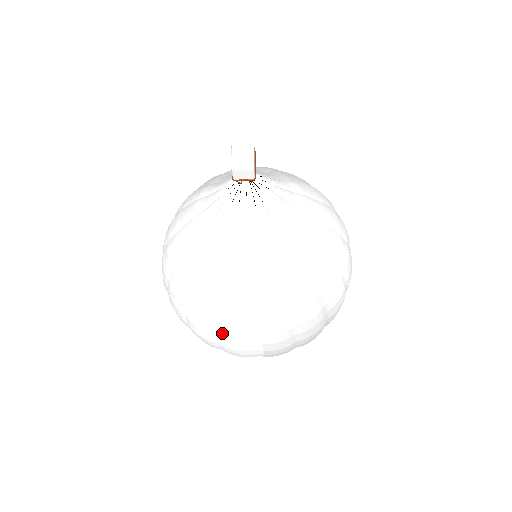
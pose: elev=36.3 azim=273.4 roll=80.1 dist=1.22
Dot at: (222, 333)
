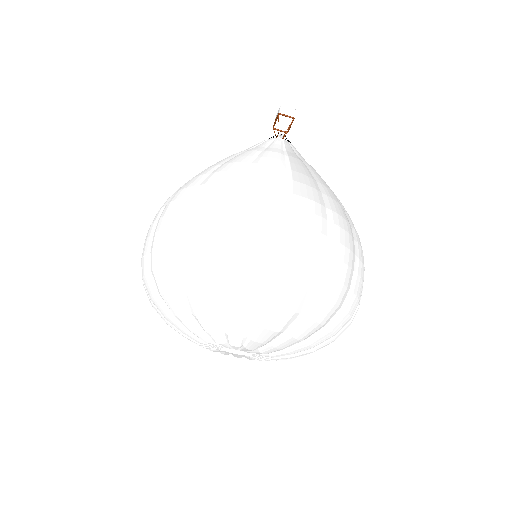
Dot at: (244, 186)
